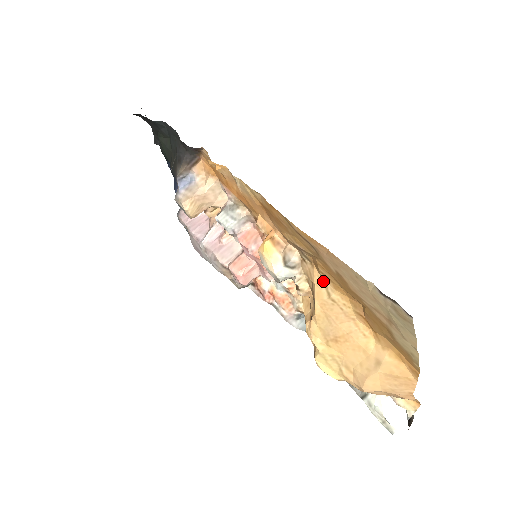
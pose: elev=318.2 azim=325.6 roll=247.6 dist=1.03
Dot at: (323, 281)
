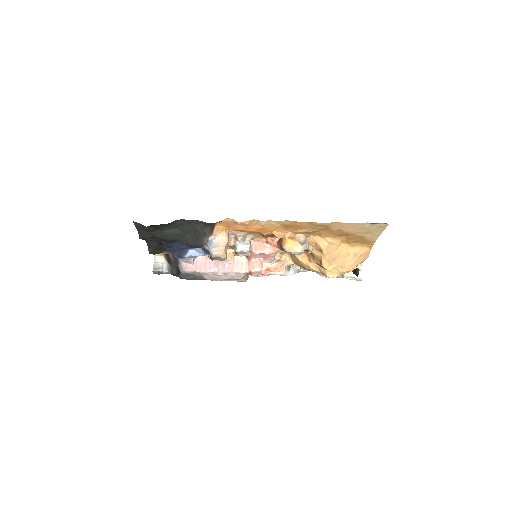
Dot at: (323, 239)
